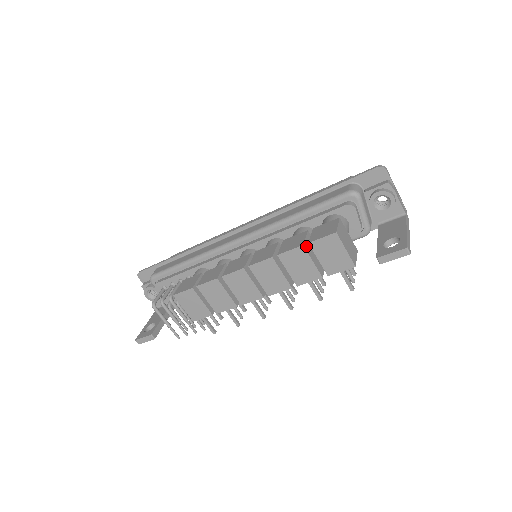
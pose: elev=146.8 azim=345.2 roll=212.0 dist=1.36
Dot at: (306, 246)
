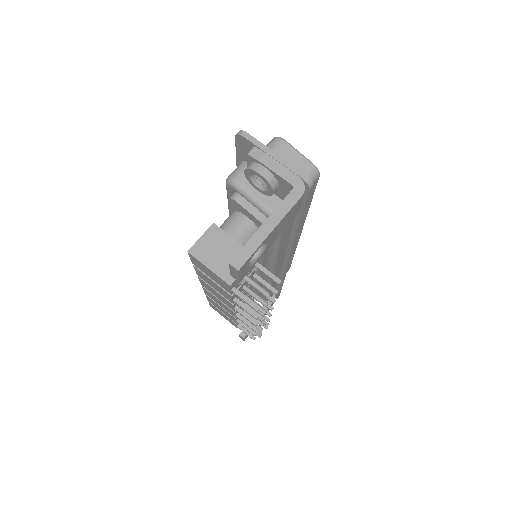
Dot at: occluded
